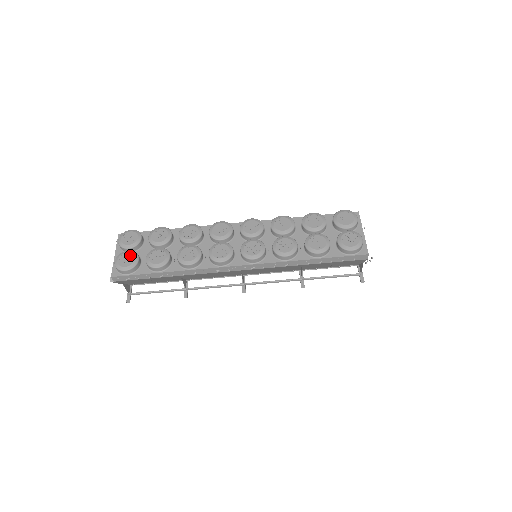
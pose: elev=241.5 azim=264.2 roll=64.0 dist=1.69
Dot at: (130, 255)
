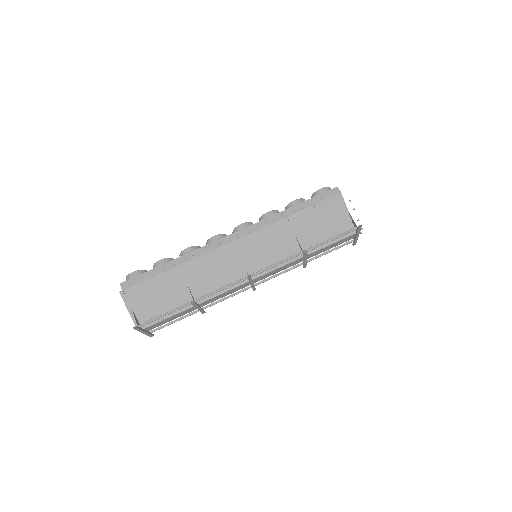
Dot at: occluded
